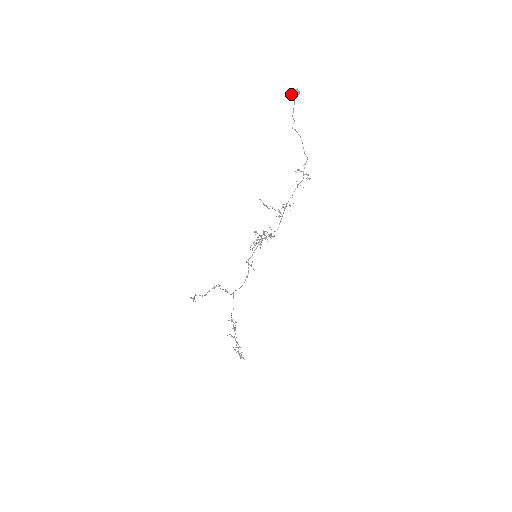
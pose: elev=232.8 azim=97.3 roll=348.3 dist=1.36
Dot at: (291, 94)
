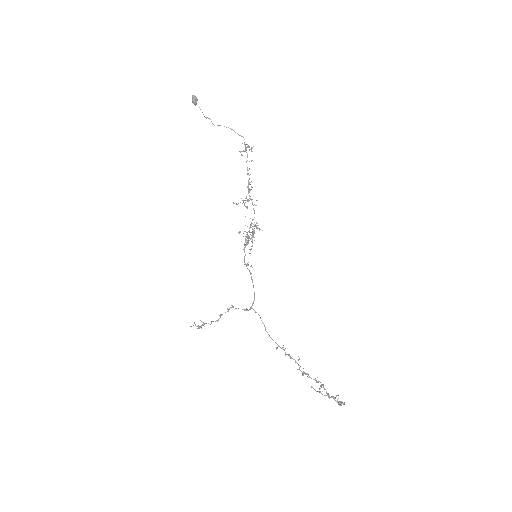
Dot at: occluded
